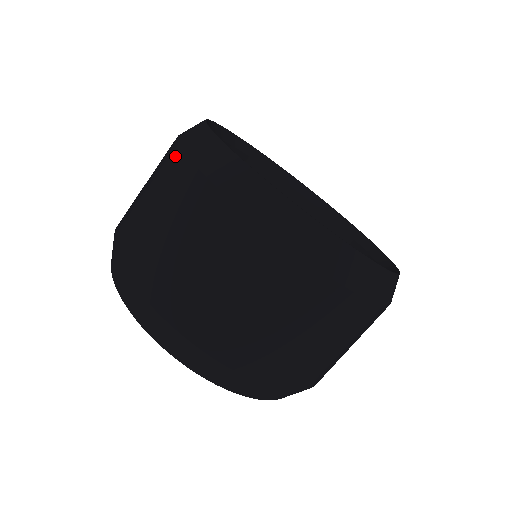
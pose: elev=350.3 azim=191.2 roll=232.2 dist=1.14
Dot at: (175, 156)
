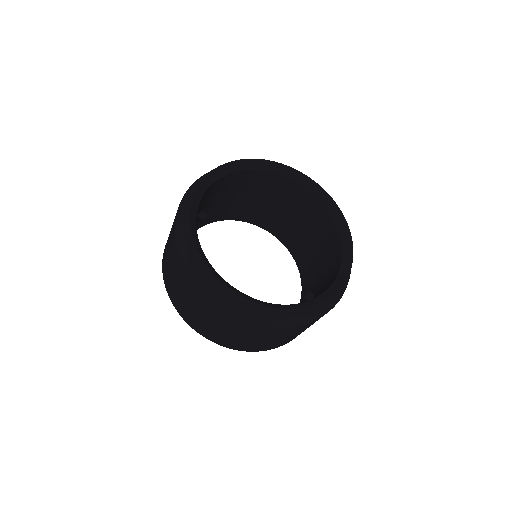
Dot at: (174, 234)
